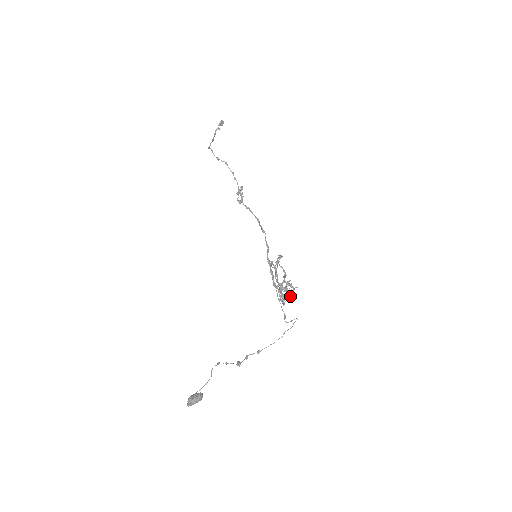
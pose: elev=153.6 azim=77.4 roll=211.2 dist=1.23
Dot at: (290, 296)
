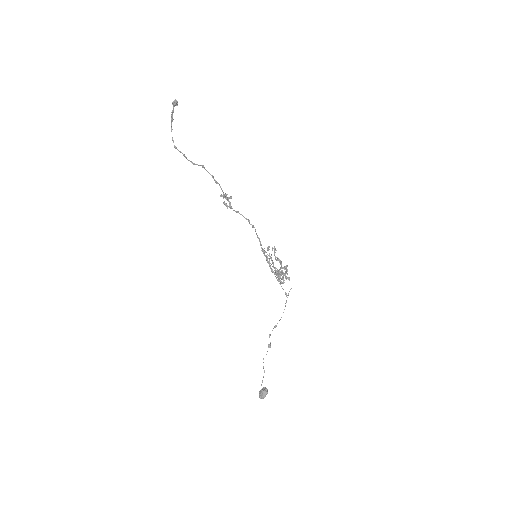
Dot at: (289, 280)
